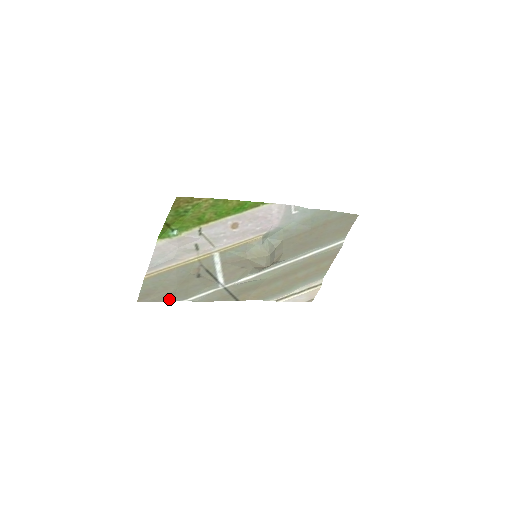
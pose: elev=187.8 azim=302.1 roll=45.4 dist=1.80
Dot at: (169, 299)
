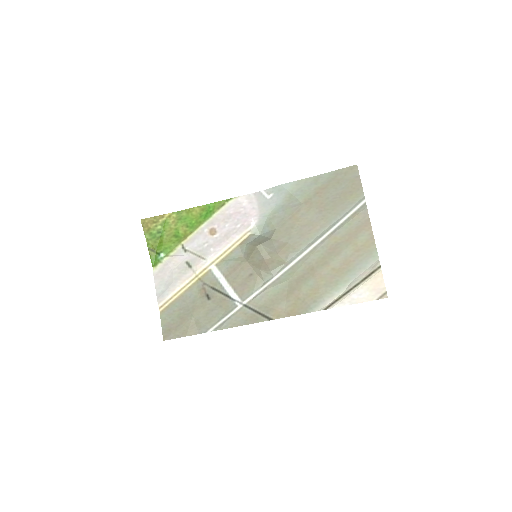
Dot at: (193, 332)
